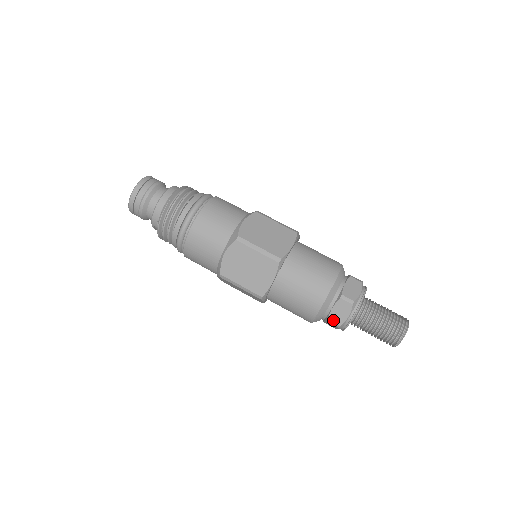
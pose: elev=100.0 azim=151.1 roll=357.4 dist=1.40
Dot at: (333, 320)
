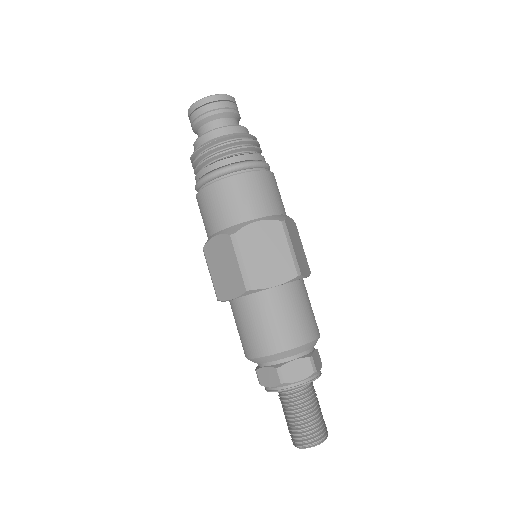
Dot at: (259, 375)
